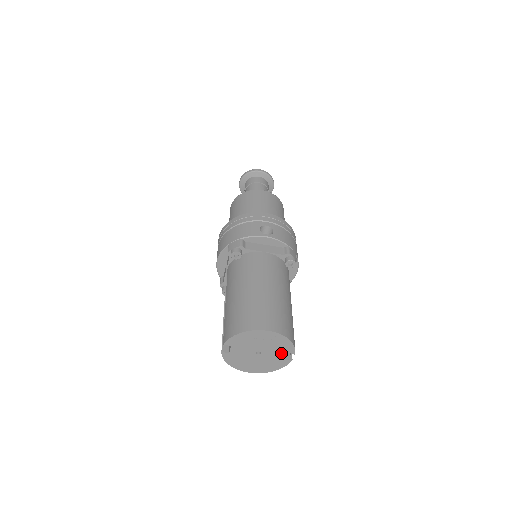
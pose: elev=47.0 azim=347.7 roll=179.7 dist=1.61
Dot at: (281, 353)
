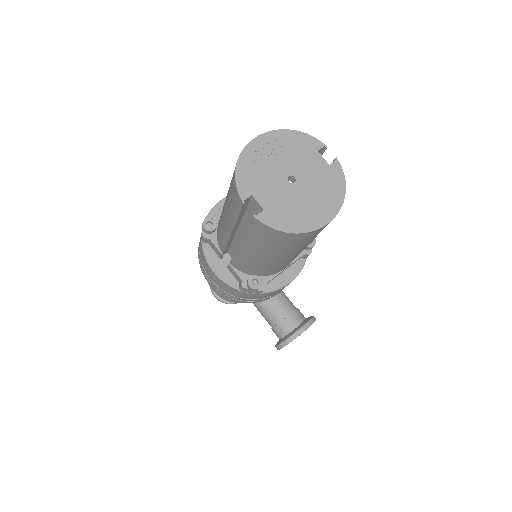
Dot at: (312, 158)
